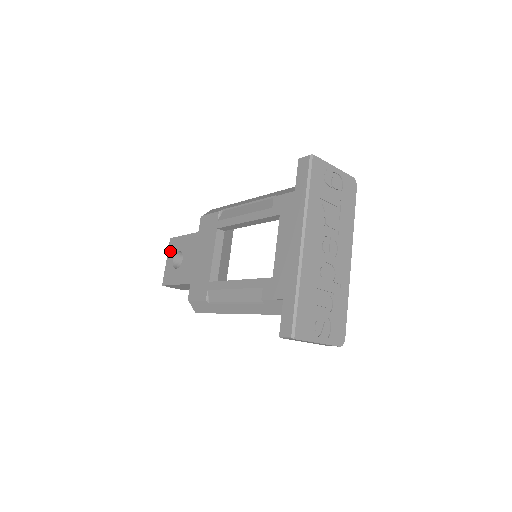
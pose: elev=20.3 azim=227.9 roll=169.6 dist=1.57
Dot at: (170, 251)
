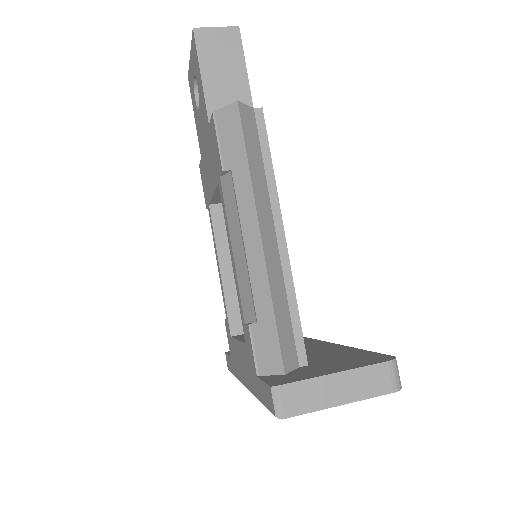
Dot at: (192, 53)
